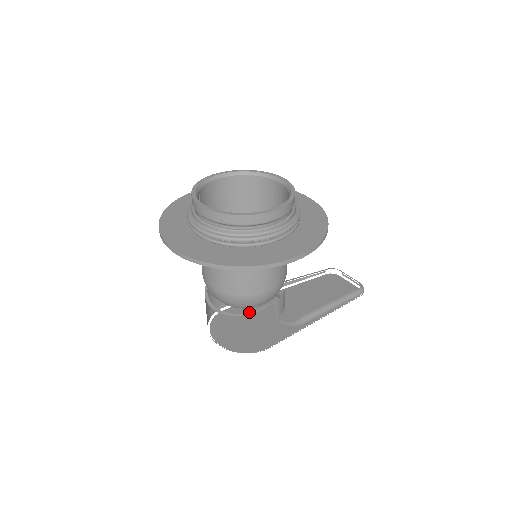
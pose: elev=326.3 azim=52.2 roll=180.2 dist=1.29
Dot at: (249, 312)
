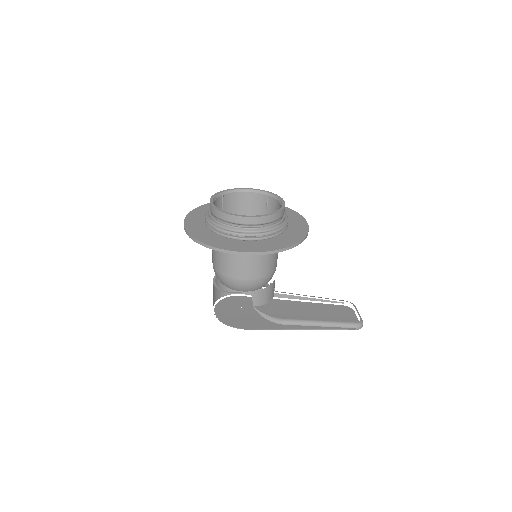
Dot at: occluded
